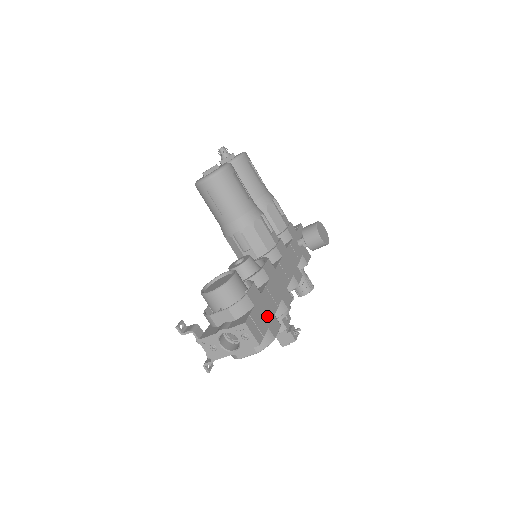
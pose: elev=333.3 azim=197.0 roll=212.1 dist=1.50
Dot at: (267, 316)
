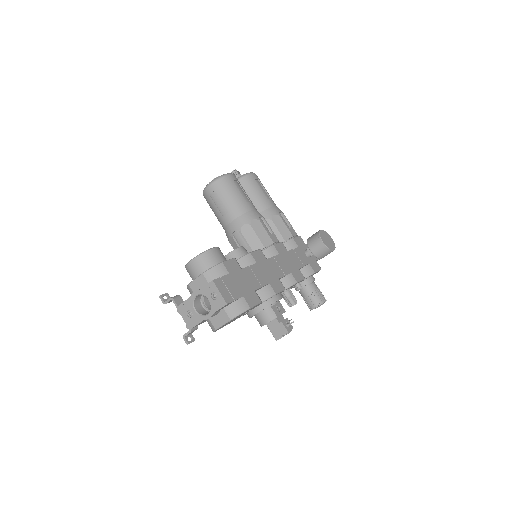
Dot at: (244, 287)
